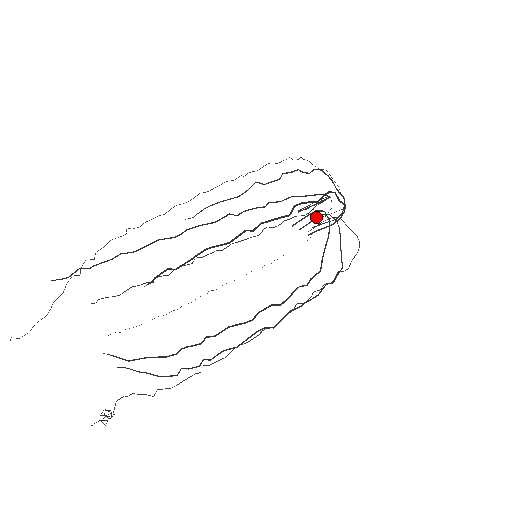
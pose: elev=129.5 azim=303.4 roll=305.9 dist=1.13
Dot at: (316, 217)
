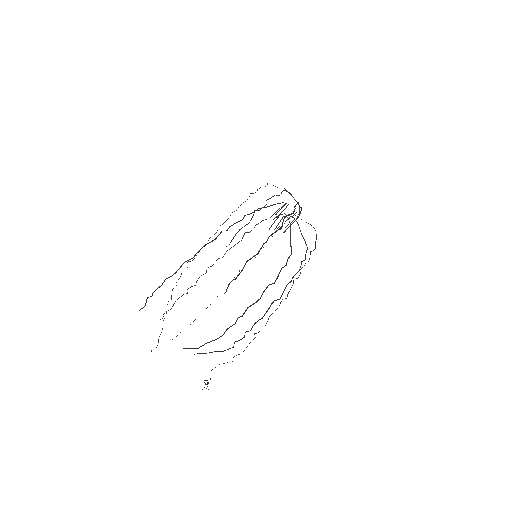
Dot at: (281, 219)
